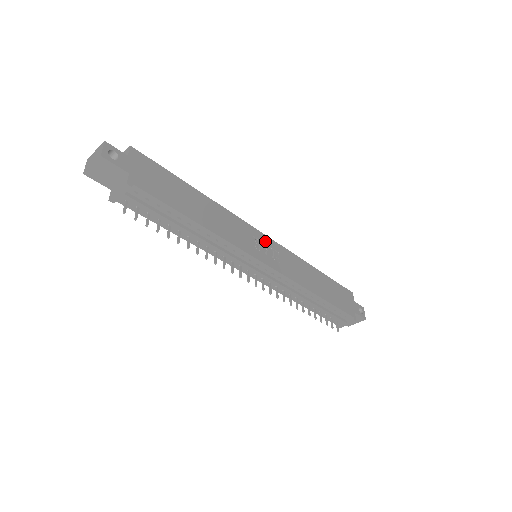
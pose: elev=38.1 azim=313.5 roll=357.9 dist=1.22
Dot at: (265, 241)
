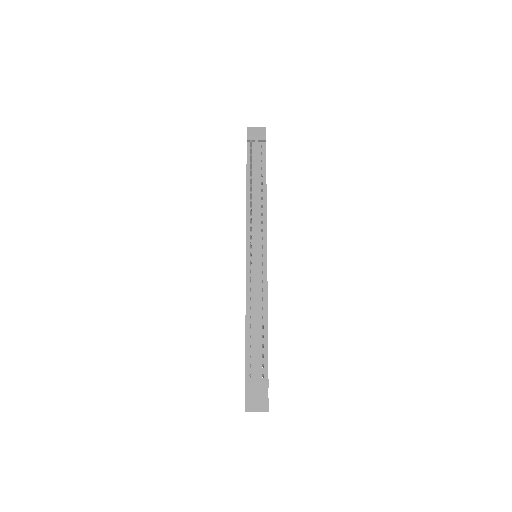
Dot at: occluded
